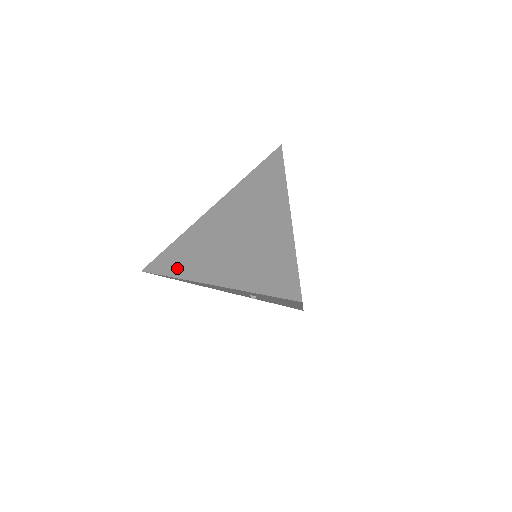
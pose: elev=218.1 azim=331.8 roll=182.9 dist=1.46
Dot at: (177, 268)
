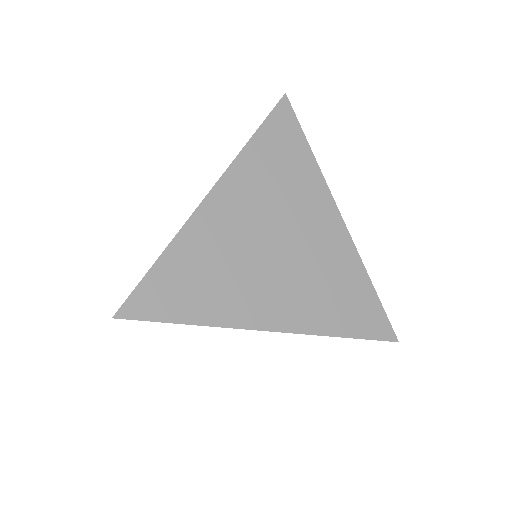
Dot at: (197, 308)
